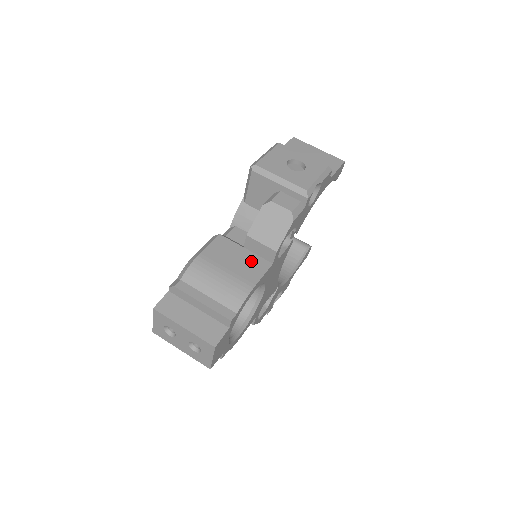
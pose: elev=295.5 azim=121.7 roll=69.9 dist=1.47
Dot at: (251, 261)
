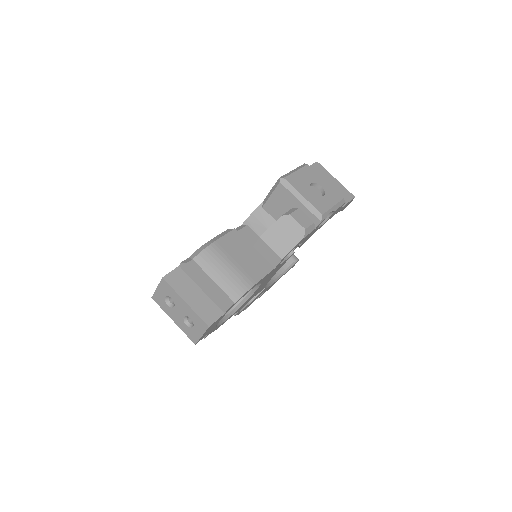
Dot at: (257, 261)
